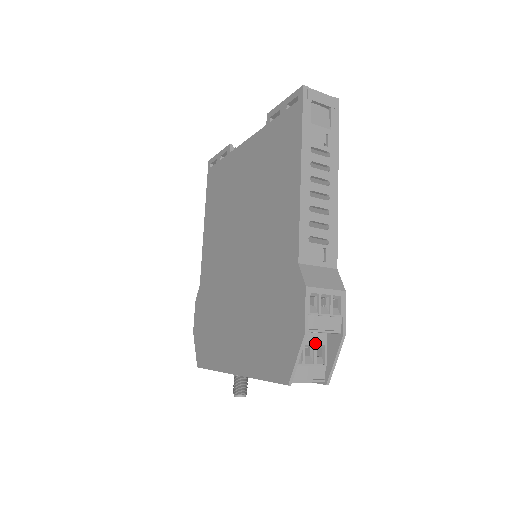
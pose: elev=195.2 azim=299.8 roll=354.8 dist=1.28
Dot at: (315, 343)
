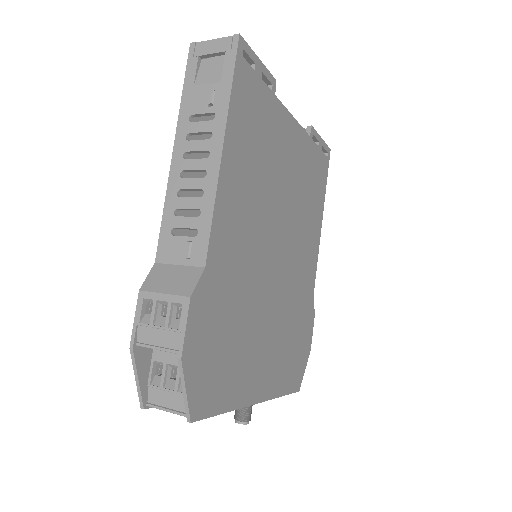
Dot at: occluded
